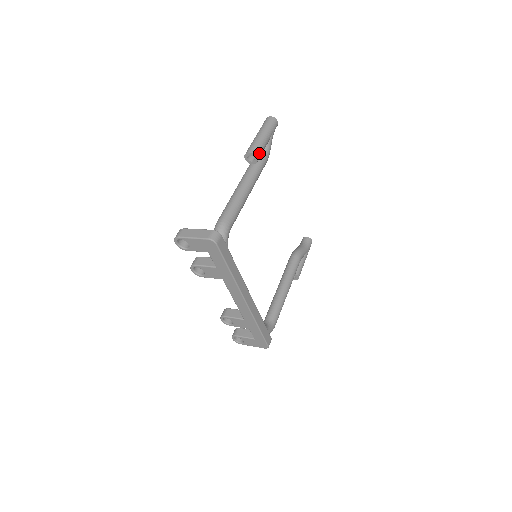
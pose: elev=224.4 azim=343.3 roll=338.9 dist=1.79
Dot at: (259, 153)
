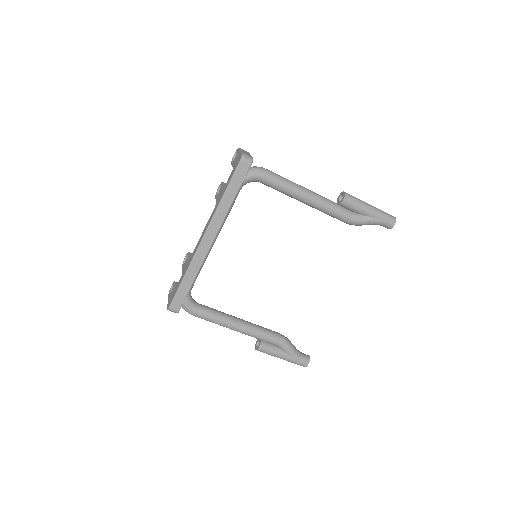
Dot at: (349, 202)
